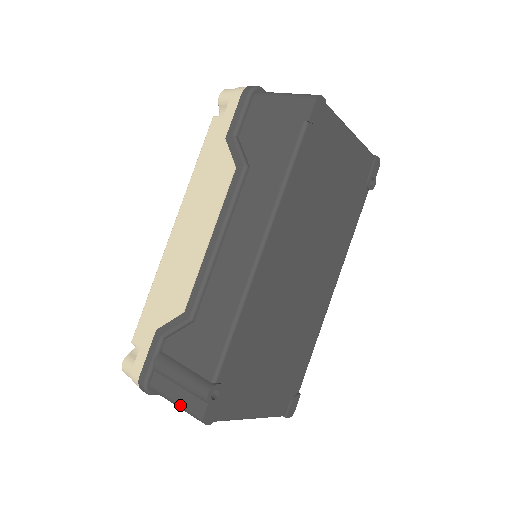
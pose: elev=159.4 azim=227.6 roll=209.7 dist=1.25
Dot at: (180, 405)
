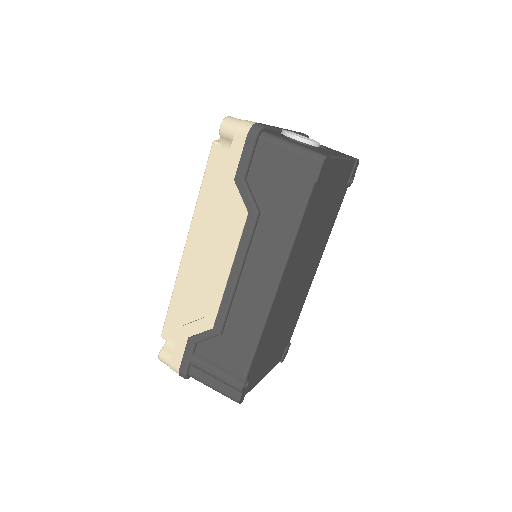
Dot at: (218, 391)
